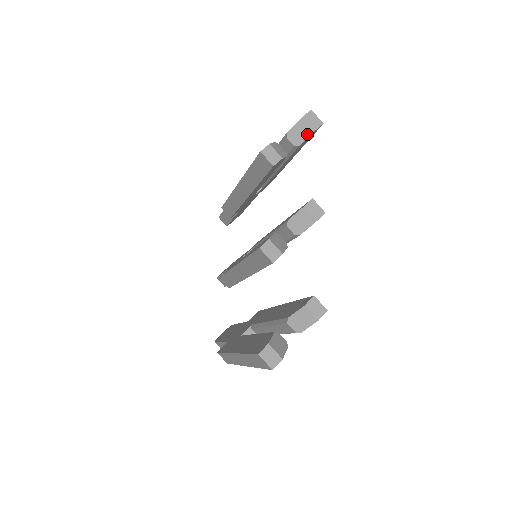
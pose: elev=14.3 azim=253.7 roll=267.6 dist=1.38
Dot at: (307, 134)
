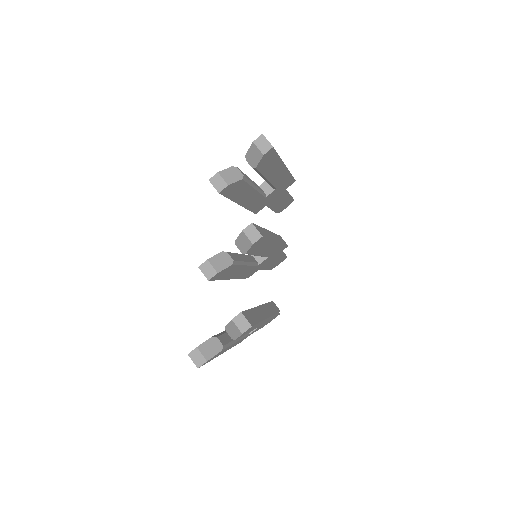
Dot at: (259, 158)
